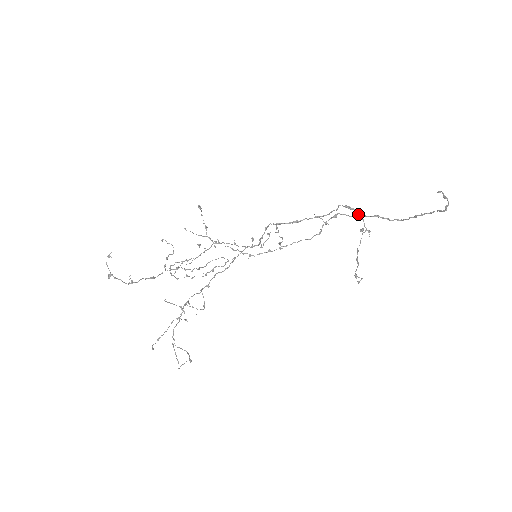
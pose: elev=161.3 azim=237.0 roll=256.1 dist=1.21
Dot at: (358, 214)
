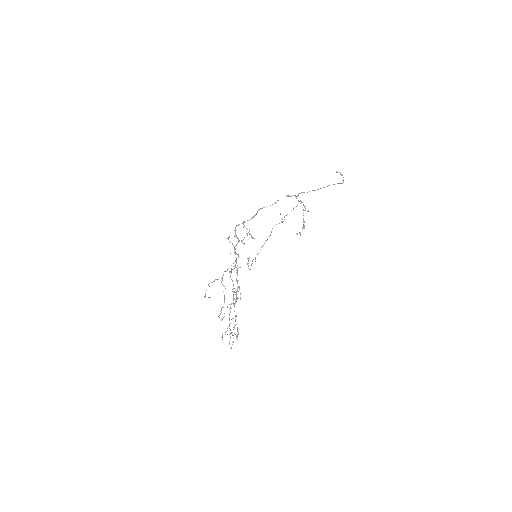
Dot at: occluded
